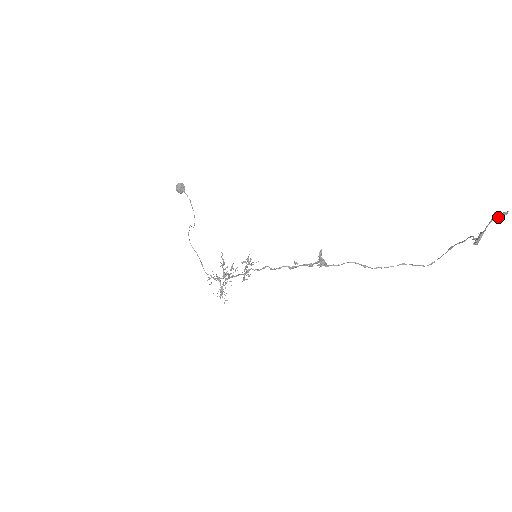
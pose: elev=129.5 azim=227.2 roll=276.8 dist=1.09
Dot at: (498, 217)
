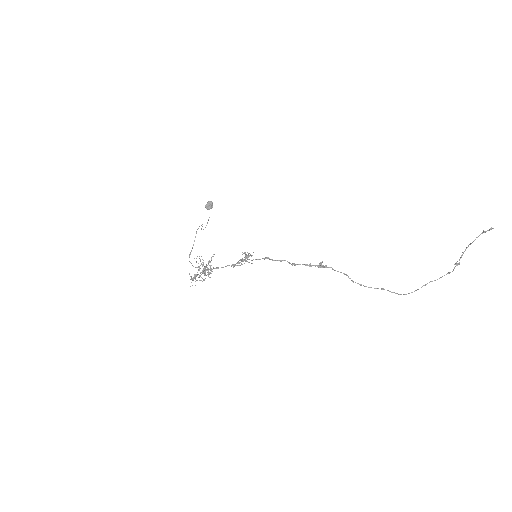
Dot at: (487, 230)
